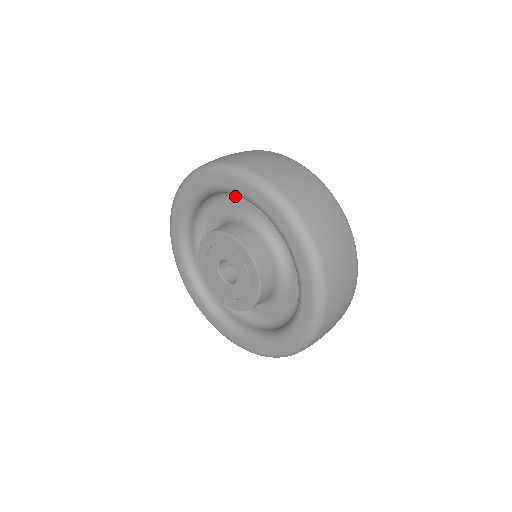
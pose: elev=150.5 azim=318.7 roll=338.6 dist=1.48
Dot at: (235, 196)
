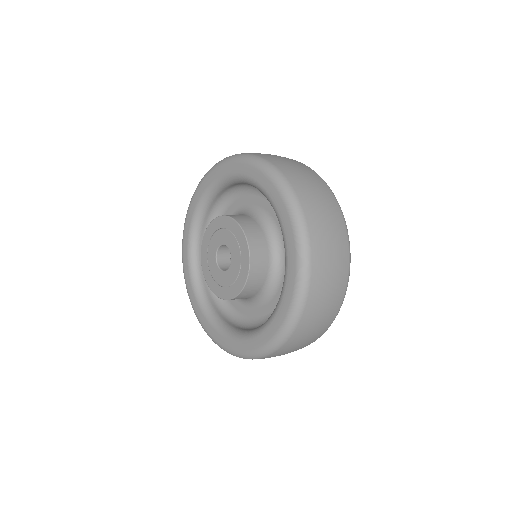
Dot at: occluded
